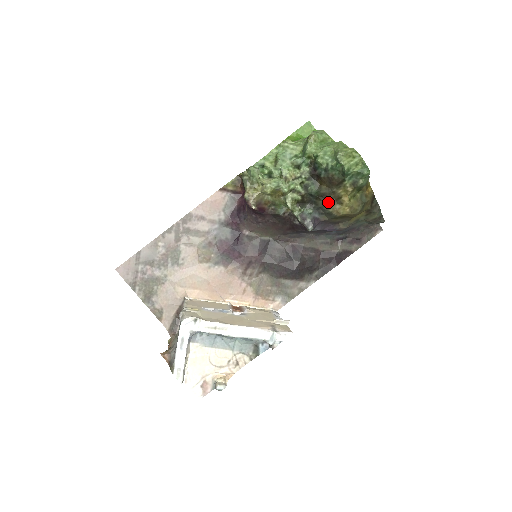
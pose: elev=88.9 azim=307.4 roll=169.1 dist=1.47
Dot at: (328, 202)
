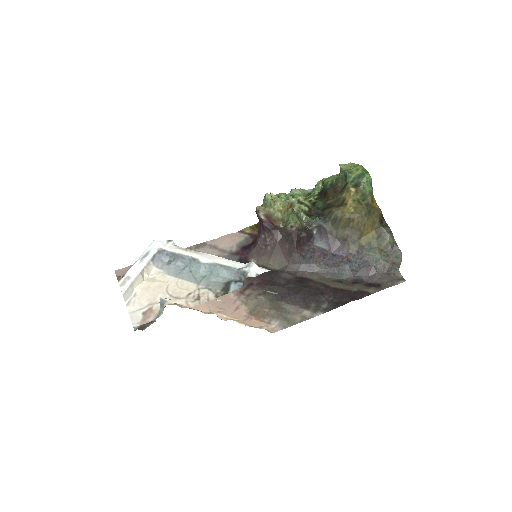
Dot at: (333, 208)
